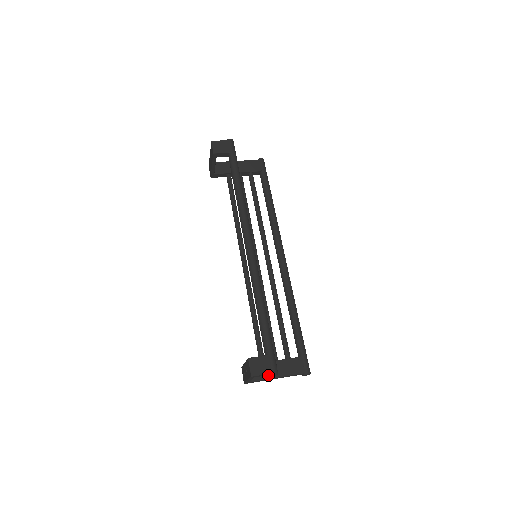
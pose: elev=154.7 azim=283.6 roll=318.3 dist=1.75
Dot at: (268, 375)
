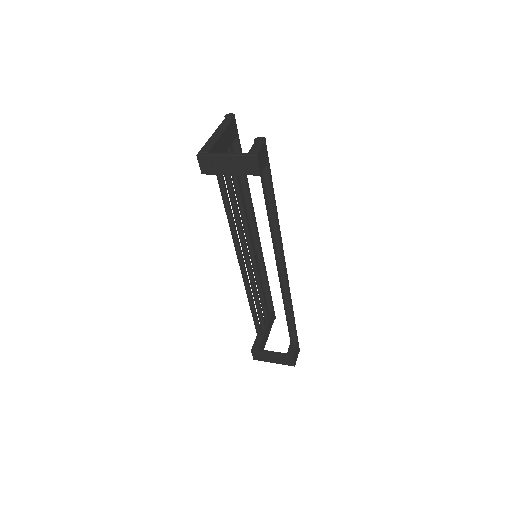
Dot at: occluded
